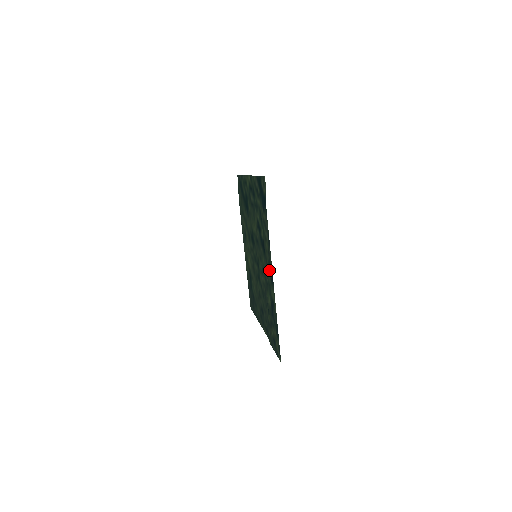
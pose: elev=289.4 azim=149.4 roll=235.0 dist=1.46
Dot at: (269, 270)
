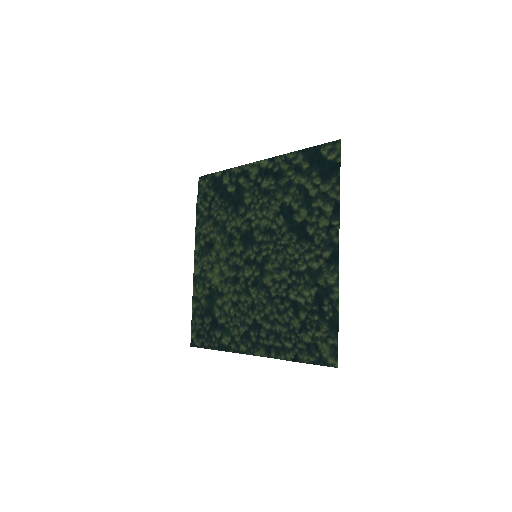
Dot at: (324, 250)
